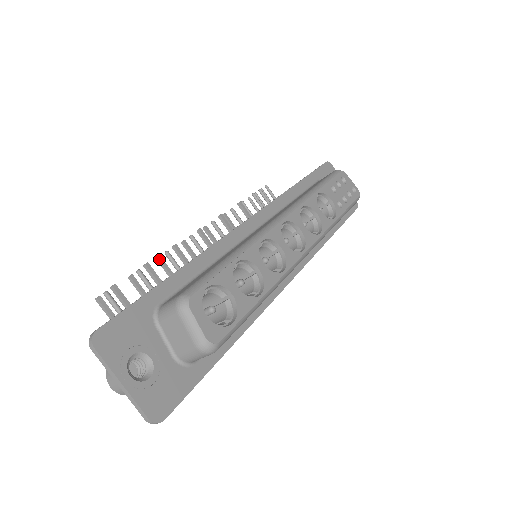
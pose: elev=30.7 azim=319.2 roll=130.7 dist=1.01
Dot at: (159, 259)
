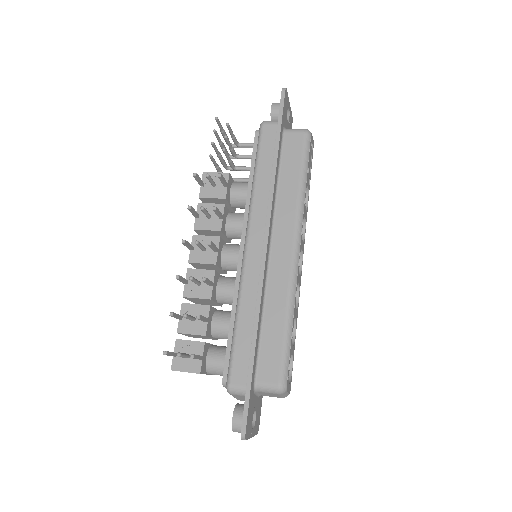
Dot at: (179, 279)
